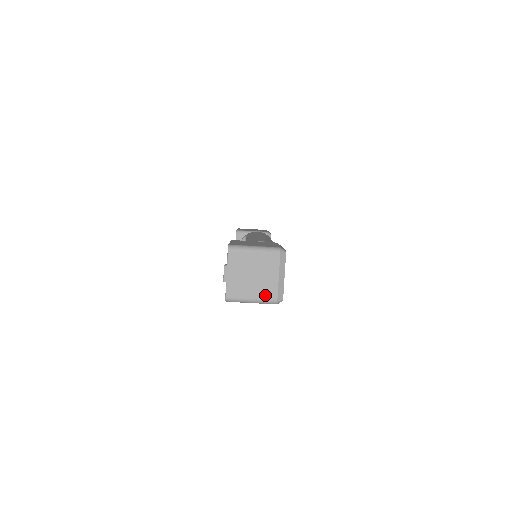
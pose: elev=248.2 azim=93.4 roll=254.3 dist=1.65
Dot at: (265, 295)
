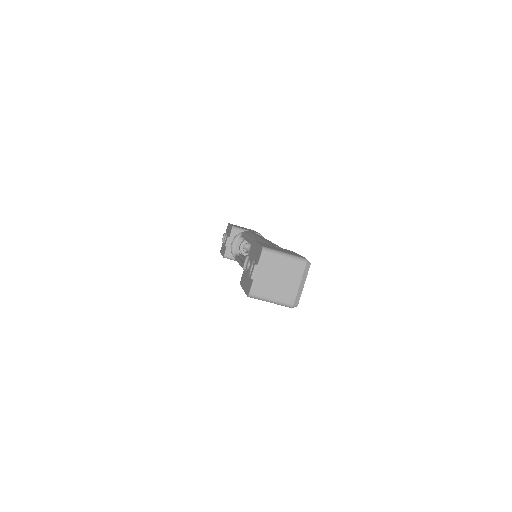
Dot at: (284, 298)
